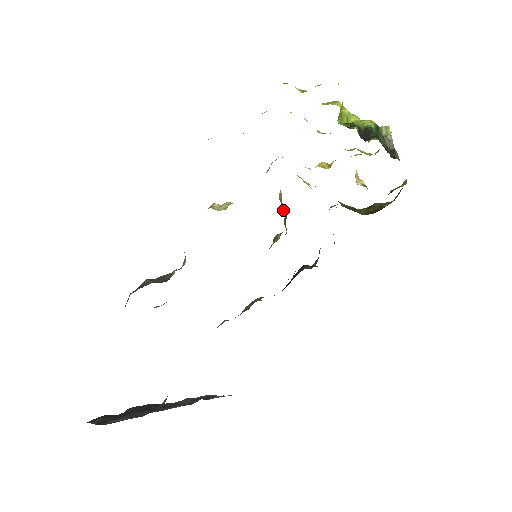
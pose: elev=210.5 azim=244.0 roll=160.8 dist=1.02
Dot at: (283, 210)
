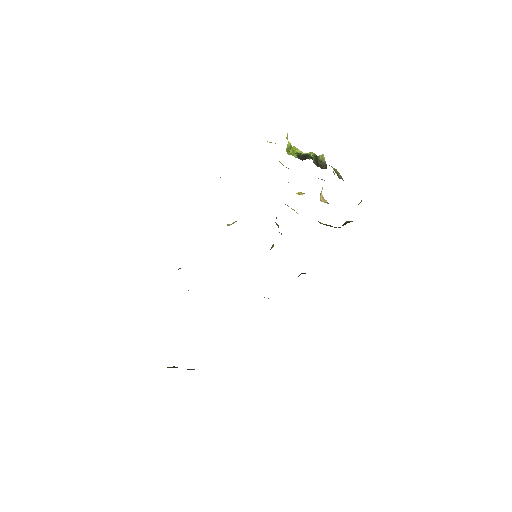
Dot at: occluded
